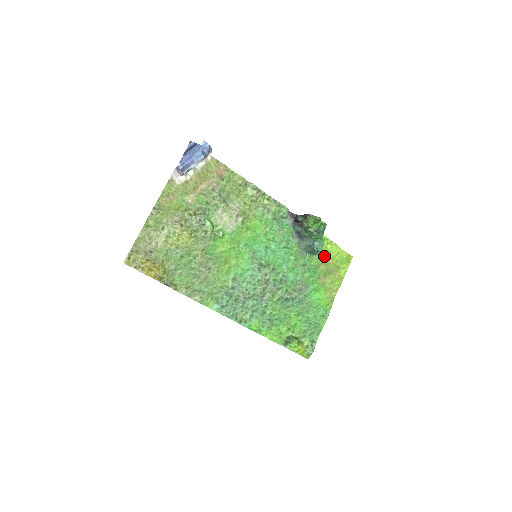
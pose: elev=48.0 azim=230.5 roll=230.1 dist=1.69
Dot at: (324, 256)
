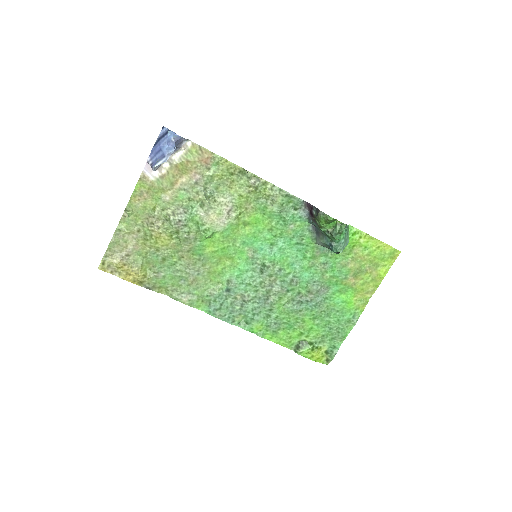
Dot at: (356, 251)
